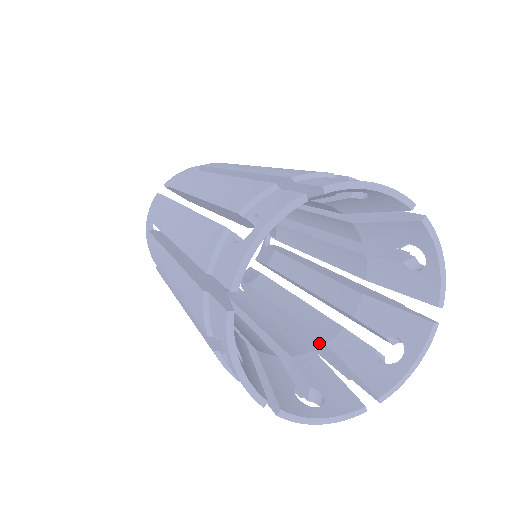
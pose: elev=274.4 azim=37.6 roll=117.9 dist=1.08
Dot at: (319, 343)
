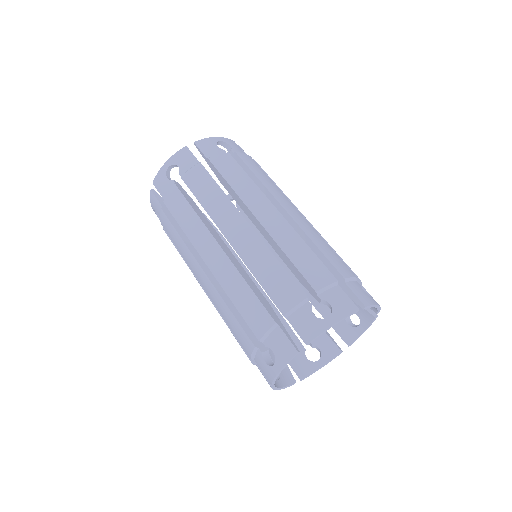
Dot at: occluded
